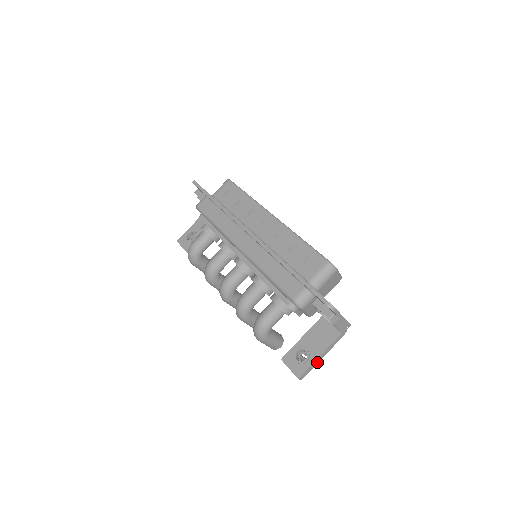
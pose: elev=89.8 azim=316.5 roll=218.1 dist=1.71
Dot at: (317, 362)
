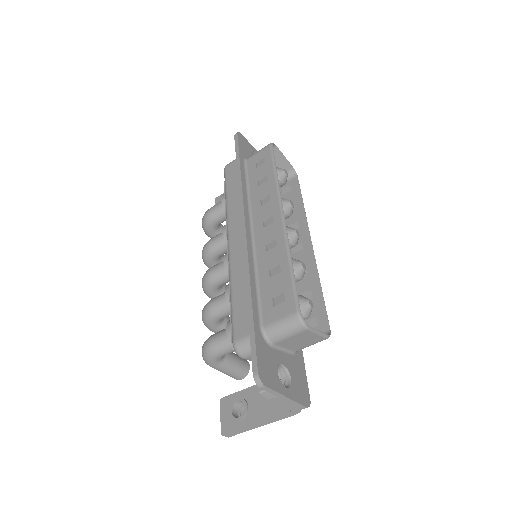
Dot at: (252, 428)
